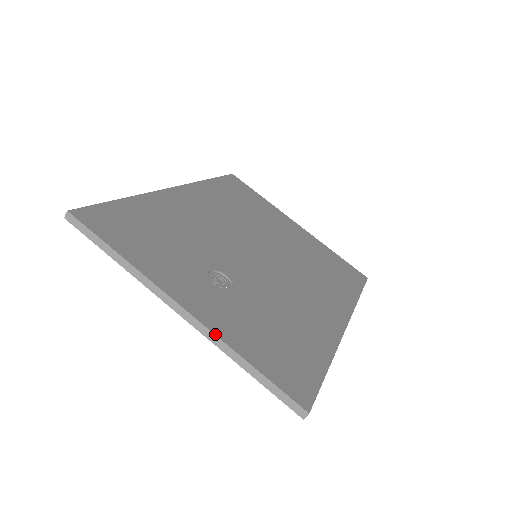
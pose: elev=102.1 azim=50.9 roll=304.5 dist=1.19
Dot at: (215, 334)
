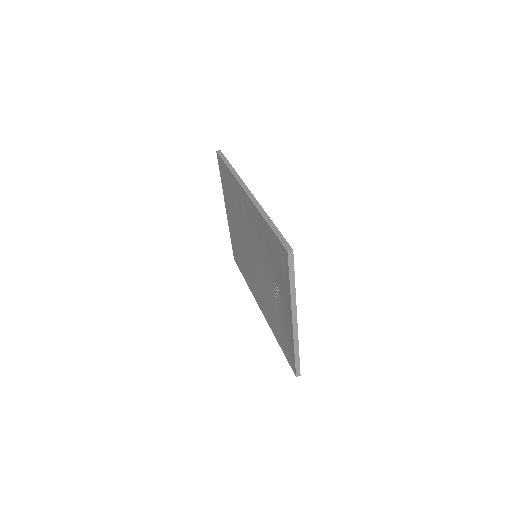
Dot at: occluded
